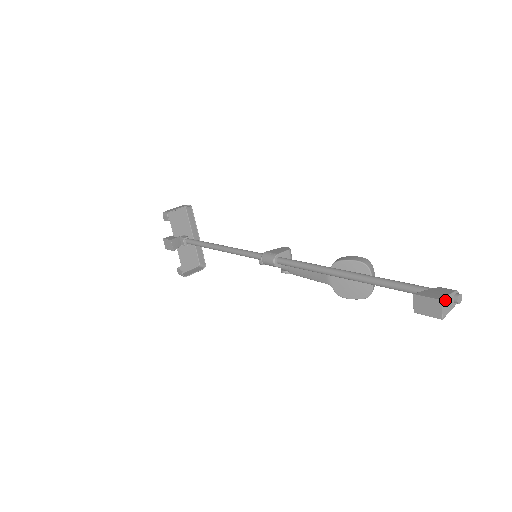
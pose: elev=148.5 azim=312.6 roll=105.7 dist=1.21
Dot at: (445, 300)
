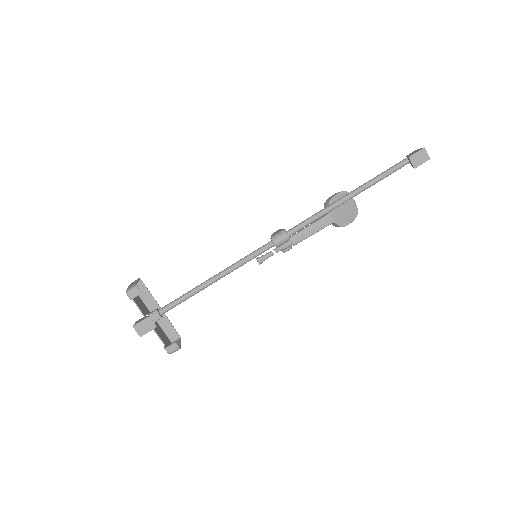
Dot at: (423, 149)
